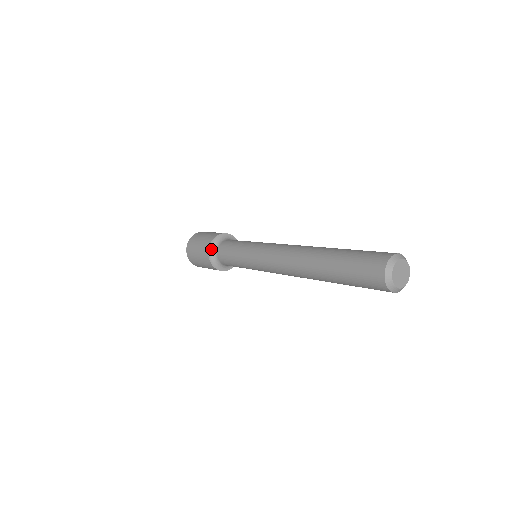
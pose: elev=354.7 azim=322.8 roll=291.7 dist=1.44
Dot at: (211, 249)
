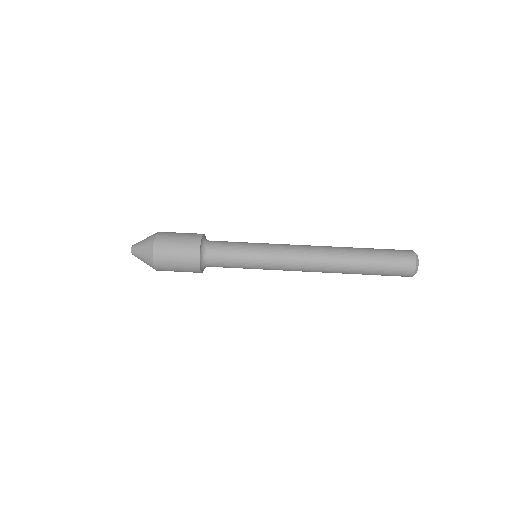
Dot at: (201, 266)
